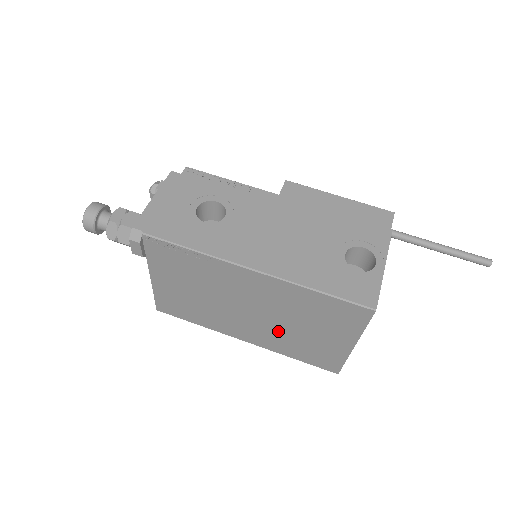
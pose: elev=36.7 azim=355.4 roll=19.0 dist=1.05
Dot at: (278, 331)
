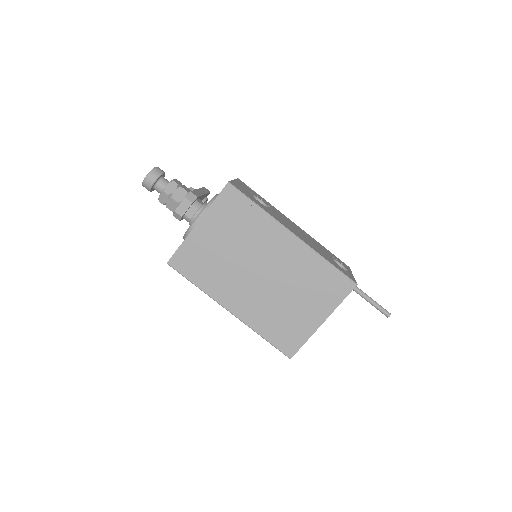
Dot at: (270, 300)
